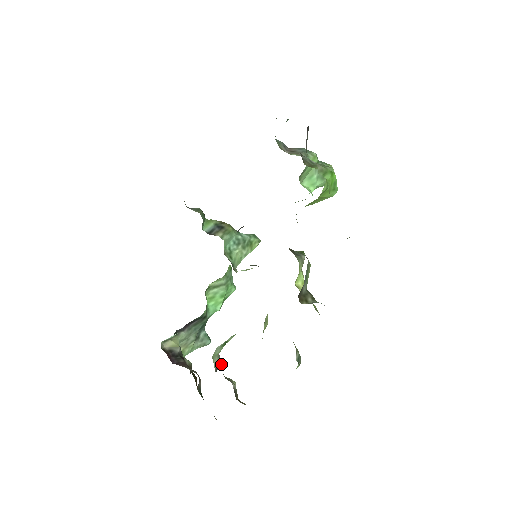
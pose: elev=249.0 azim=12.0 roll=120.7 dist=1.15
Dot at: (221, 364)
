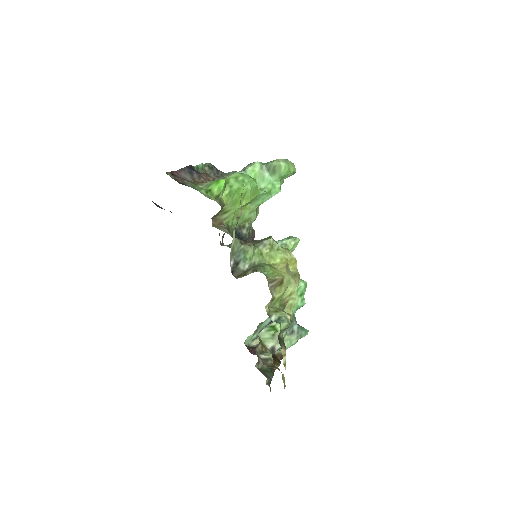
Dot at: occluded
